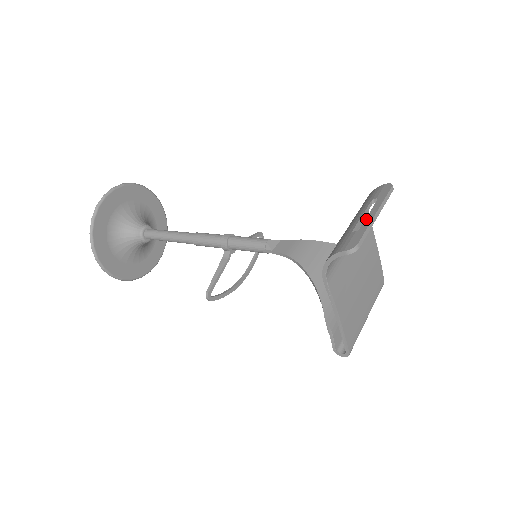
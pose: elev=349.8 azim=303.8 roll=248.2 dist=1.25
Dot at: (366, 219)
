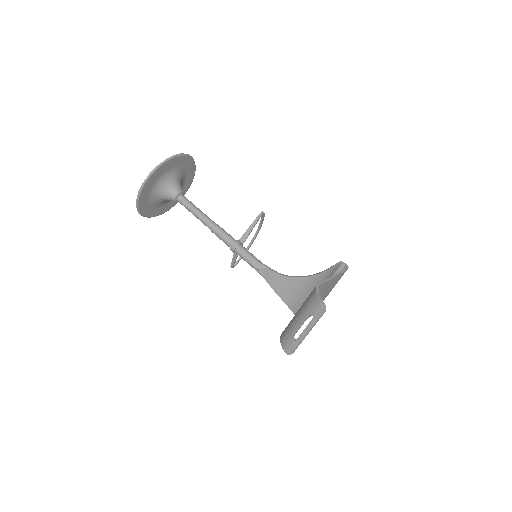
Dot at: (301, 335)
